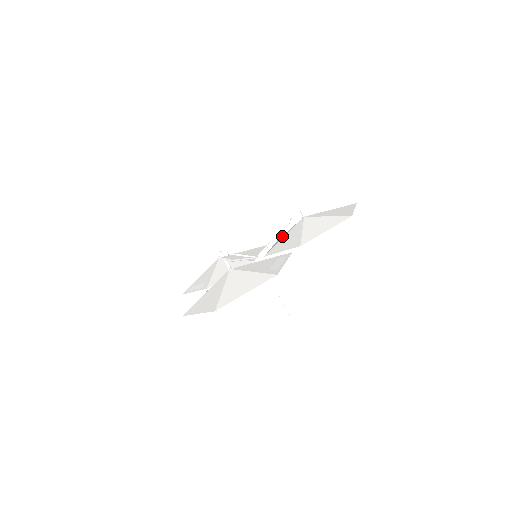
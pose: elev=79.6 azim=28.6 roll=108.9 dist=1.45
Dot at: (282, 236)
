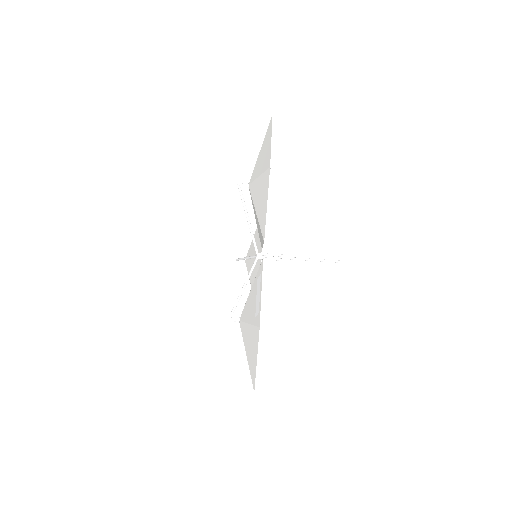
Dot at: occluded
